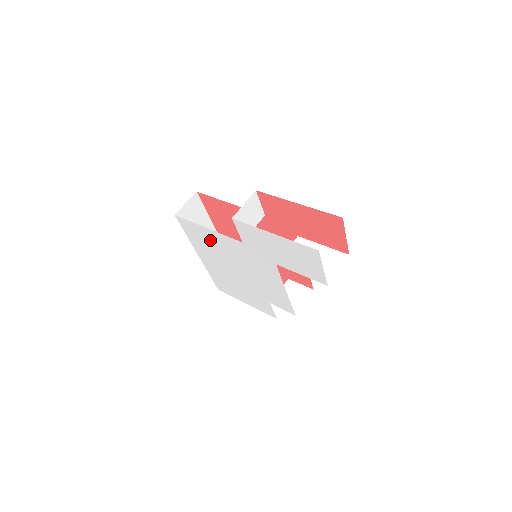
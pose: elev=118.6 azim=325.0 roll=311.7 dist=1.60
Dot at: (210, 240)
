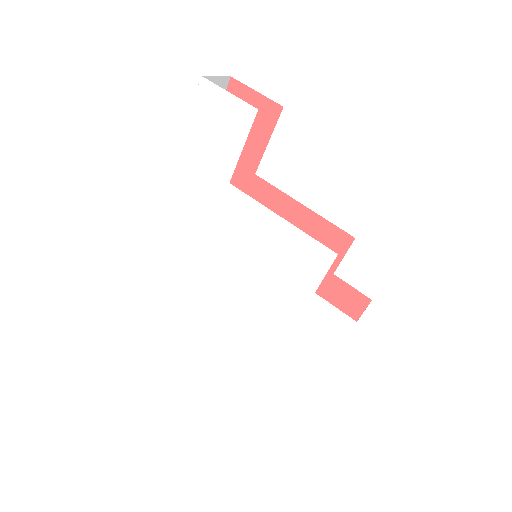
Dot at: (199, 280)
